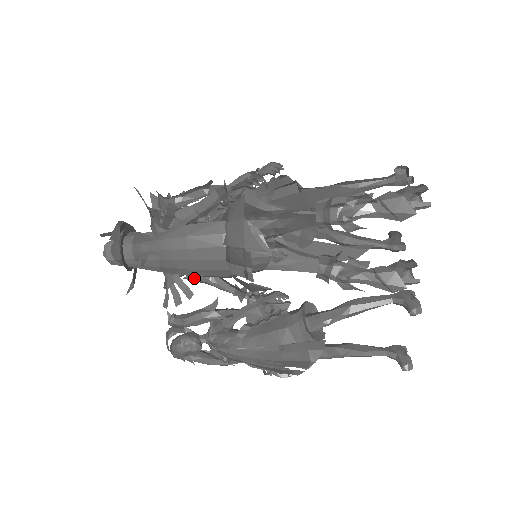
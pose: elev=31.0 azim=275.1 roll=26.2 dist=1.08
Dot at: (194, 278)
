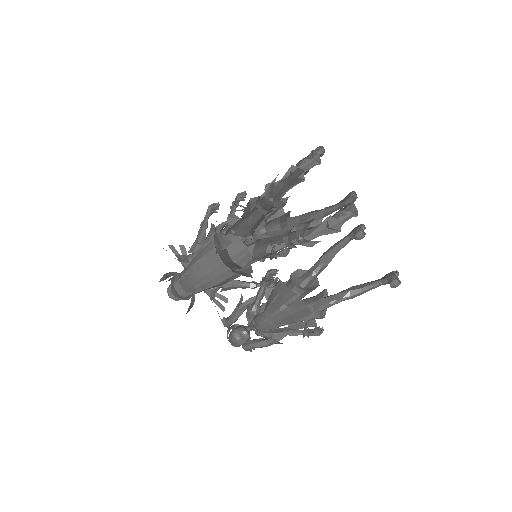
Dot at: (223, 288)
